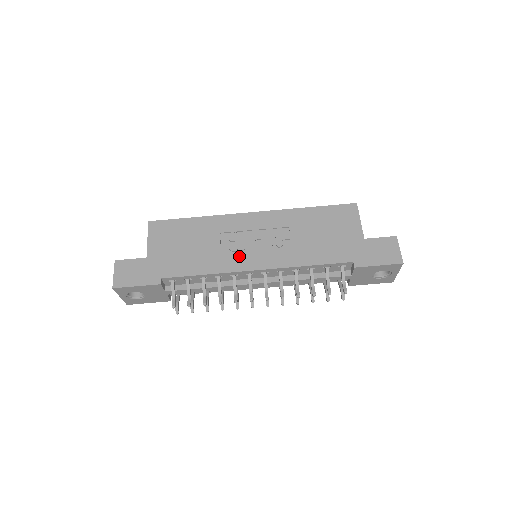
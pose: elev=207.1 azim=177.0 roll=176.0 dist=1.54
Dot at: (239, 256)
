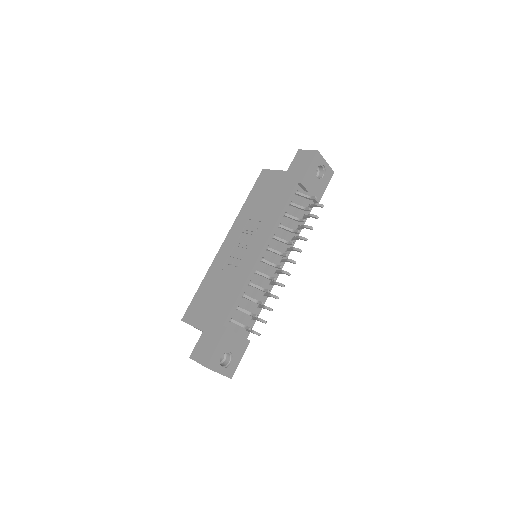
Dot at: (245, 261)
